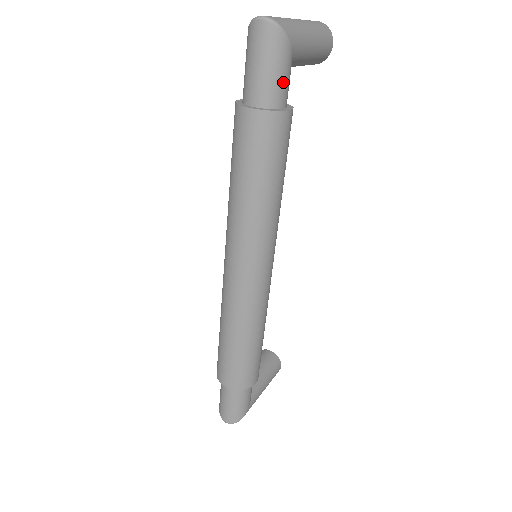
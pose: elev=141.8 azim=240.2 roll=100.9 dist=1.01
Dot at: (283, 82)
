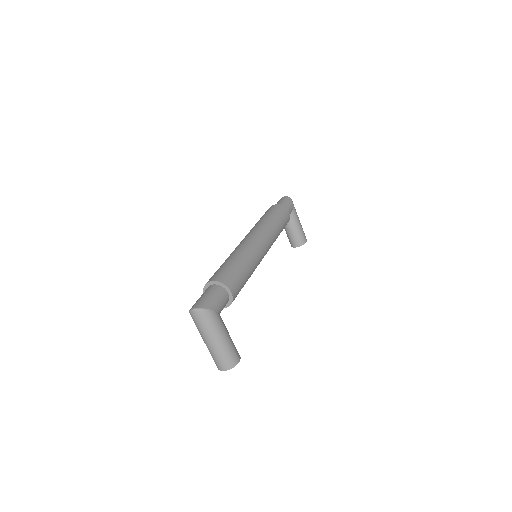
Dot at: (288, 207)
